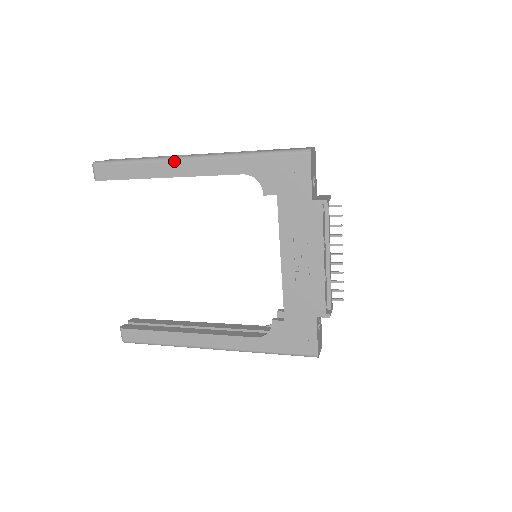
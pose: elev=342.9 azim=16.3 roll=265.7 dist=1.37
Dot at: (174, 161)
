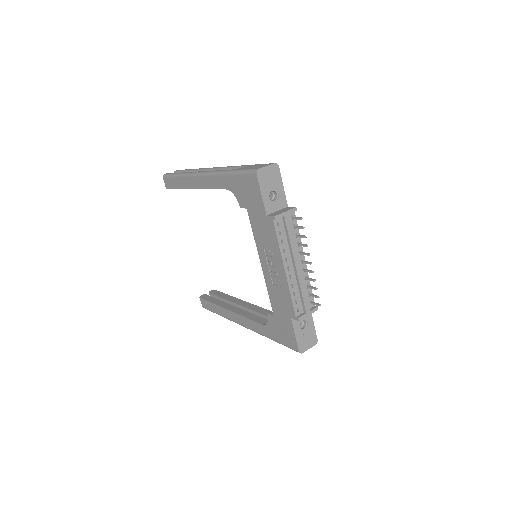
Dot at: (193, 176)
